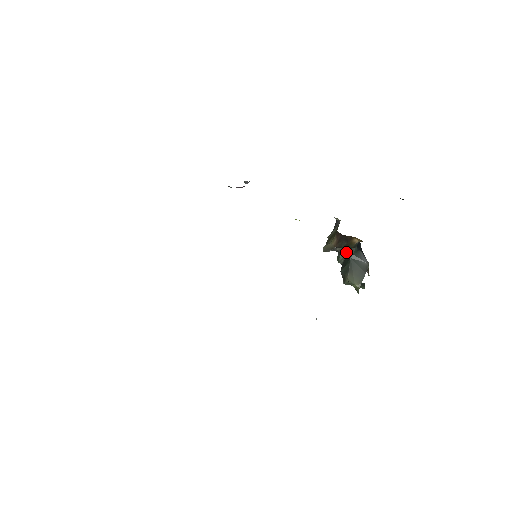
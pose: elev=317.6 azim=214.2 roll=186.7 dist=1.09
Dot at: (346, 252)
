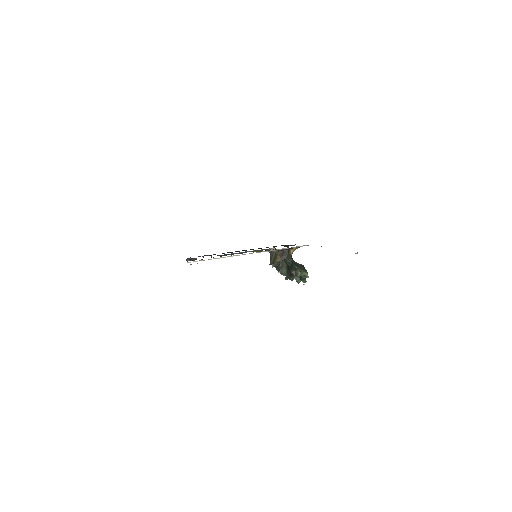
Dot at: (288, 261)
